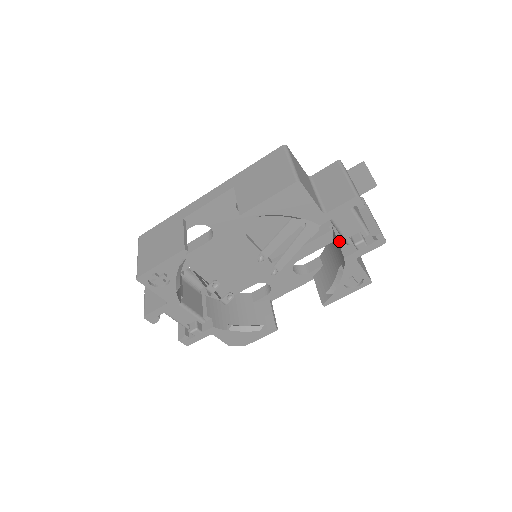
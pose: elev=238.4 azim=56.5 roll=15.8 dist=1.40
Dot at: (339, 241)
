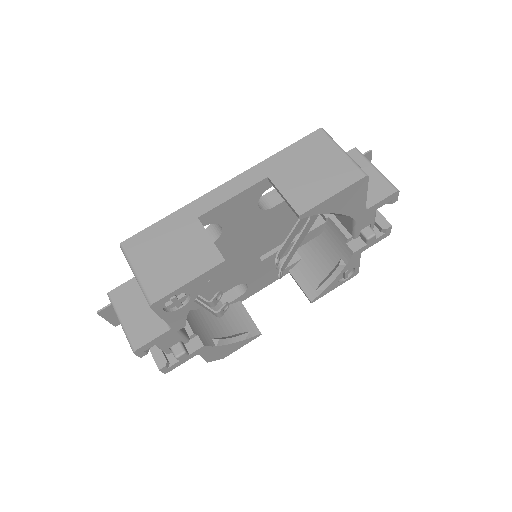
Dot at: (345, 235)
